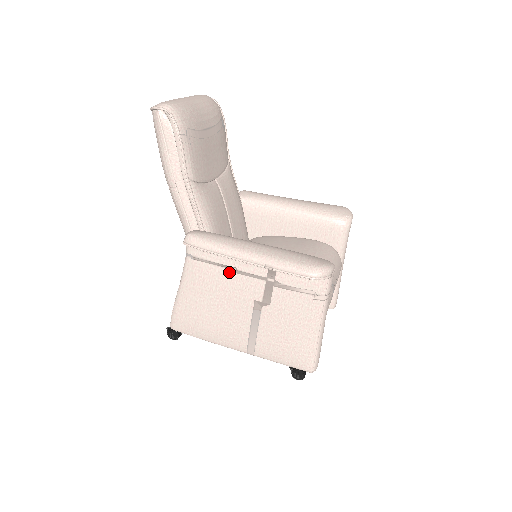
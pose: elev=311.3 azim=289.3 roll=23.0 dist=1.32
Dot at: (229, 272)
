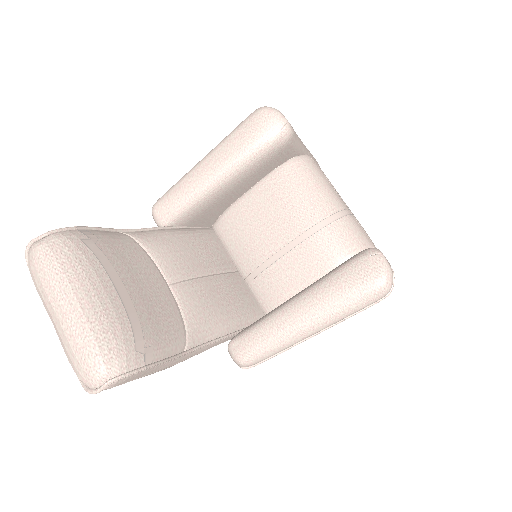
Dot at: occluded
